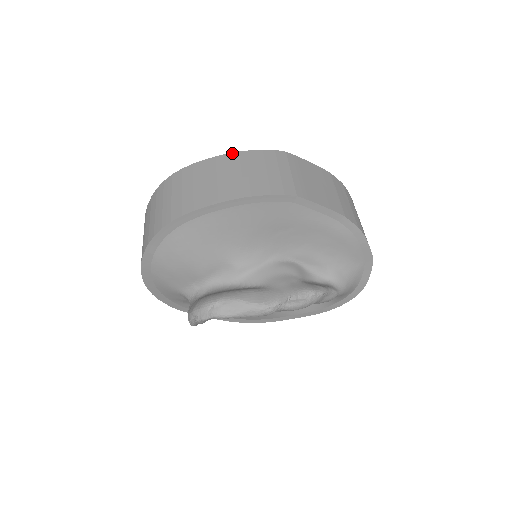
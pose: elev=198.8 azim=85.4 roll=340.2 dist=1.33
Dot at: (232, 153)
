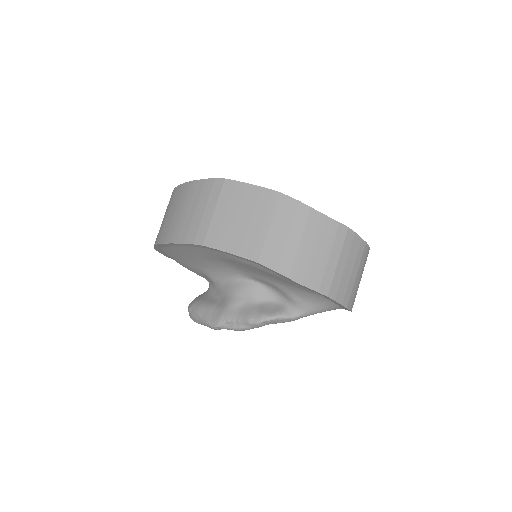
Dot at: (188, 183)
